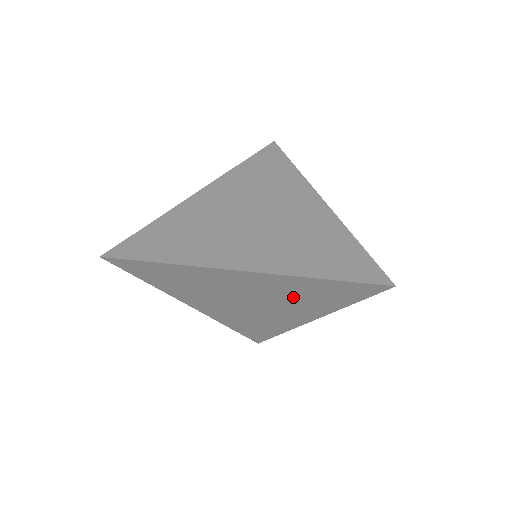
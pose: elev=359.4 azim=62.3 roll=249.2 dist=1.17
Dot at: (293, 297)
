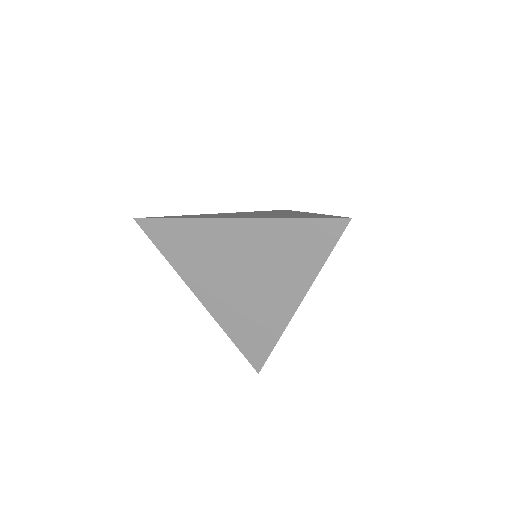
Dot at: (277, 258)
